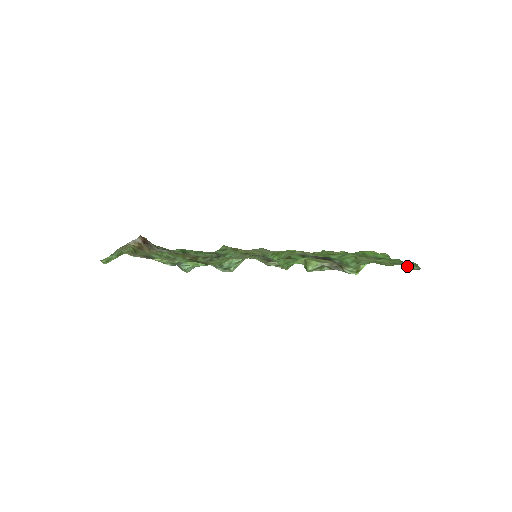
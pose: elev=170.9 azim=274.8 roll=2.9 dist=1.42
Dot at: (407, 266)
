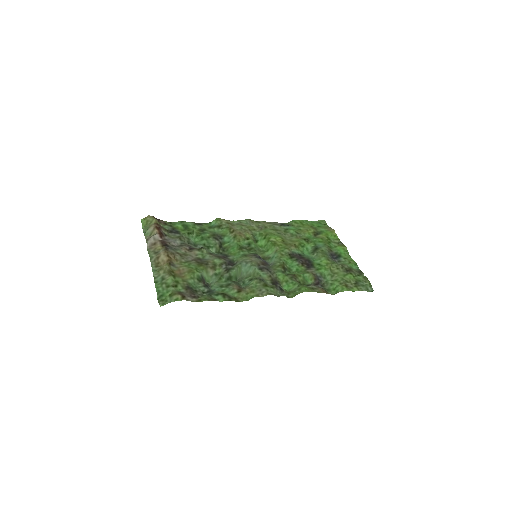
Dot at: (366, 290)
